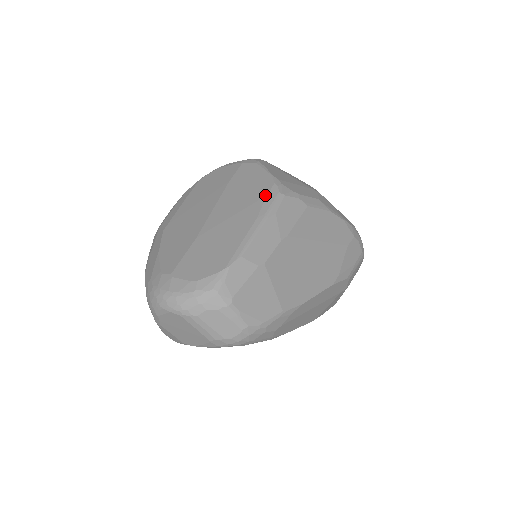
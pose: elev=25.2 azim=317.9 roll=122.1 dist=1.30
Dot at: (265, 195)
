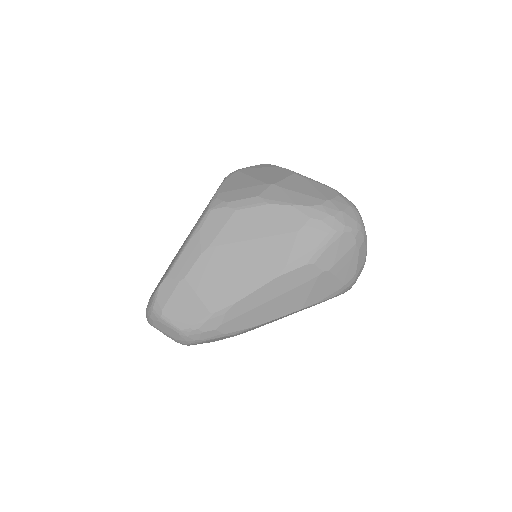
Dot at: (202, 214)
